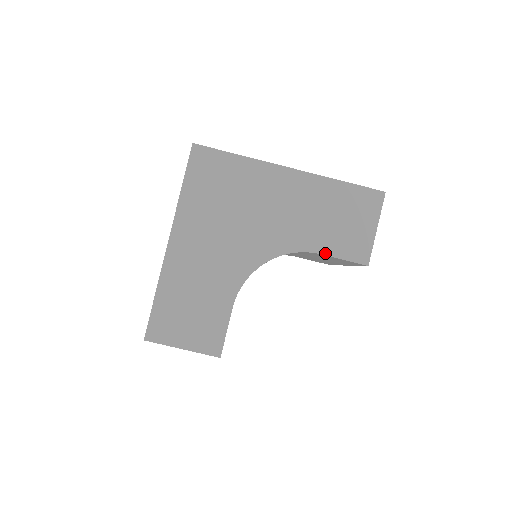
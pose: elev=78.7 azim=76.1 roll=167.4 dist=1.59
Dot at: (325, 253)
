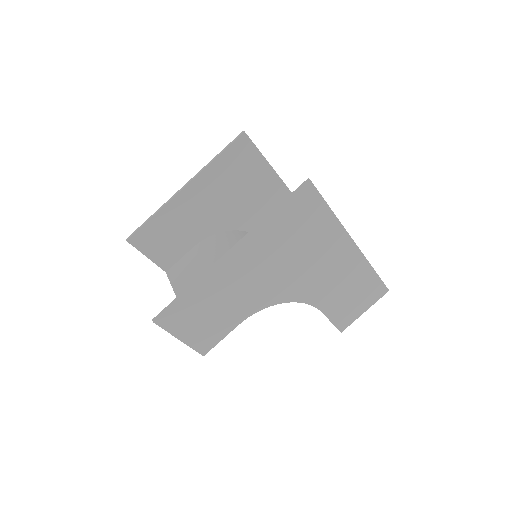
Dot at: (325, 313)
